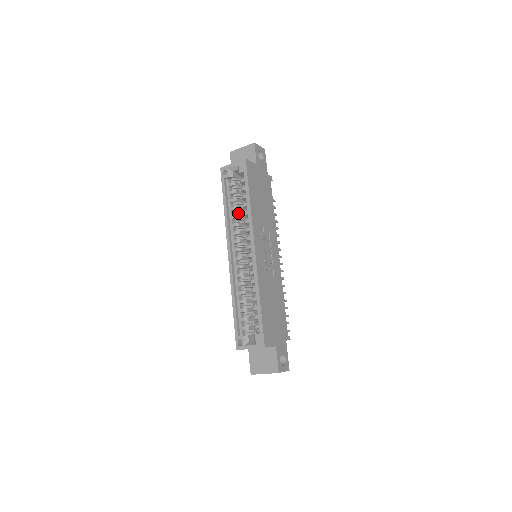
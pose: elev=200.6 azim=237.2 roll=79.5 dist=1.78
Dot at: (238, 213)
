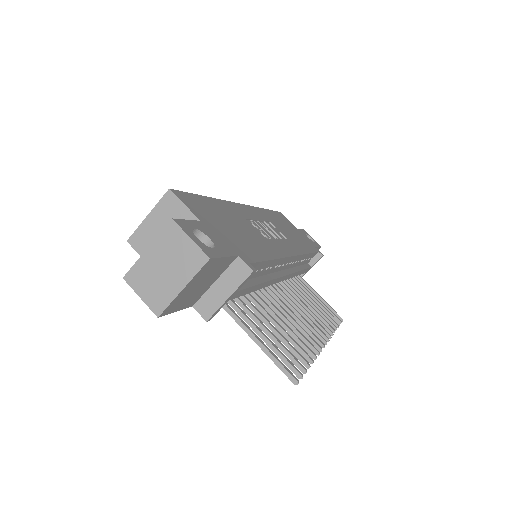
Dot at: occluded
